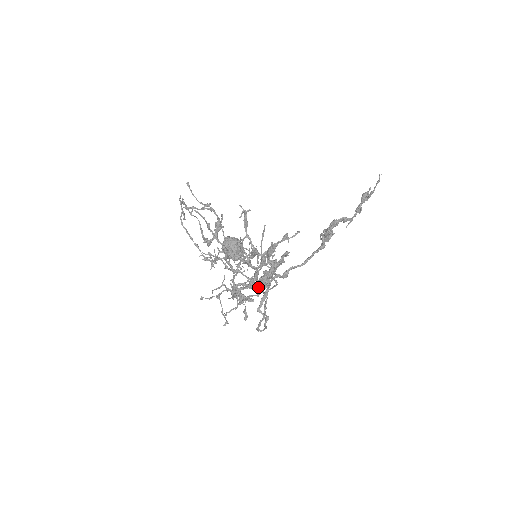
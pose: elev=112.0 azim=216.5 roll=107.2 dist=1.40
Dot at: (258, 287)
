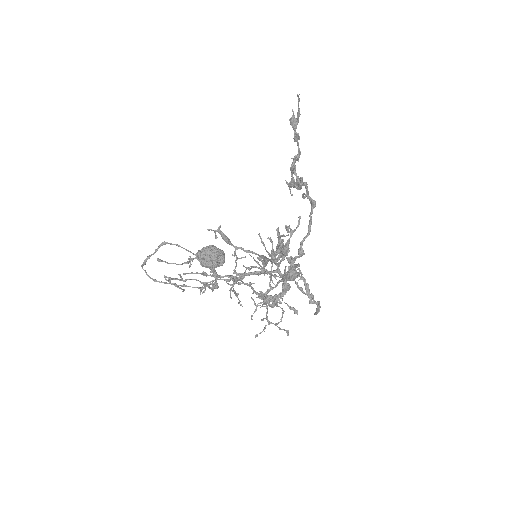
Dot at: (272, 274)
